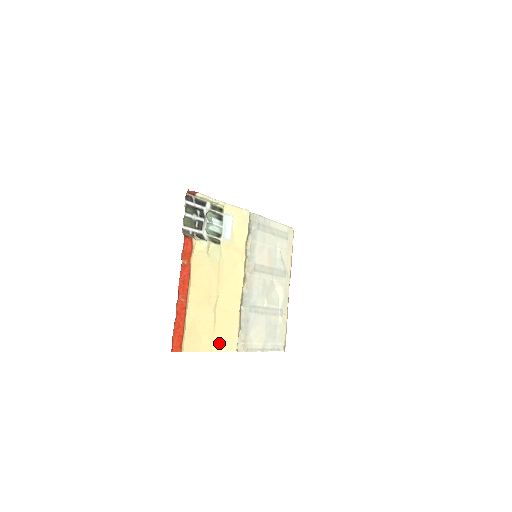
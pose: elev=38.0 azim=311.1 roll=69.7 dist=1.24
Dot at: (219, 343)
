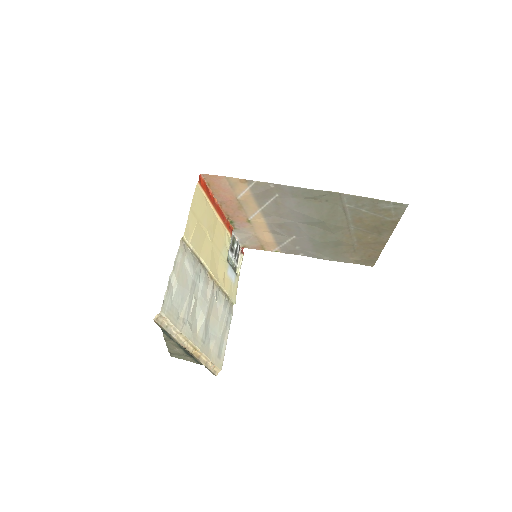
Dot at: (192, 221)
